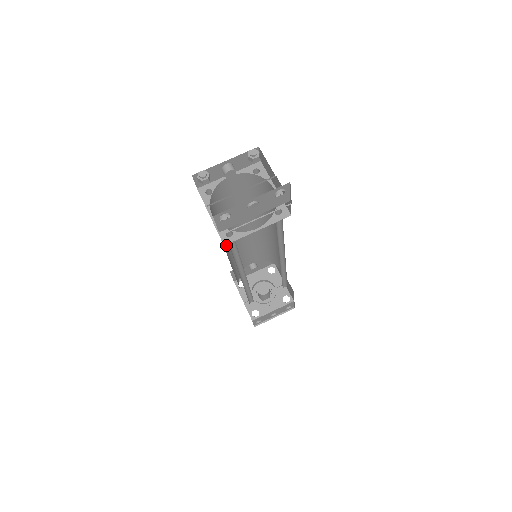
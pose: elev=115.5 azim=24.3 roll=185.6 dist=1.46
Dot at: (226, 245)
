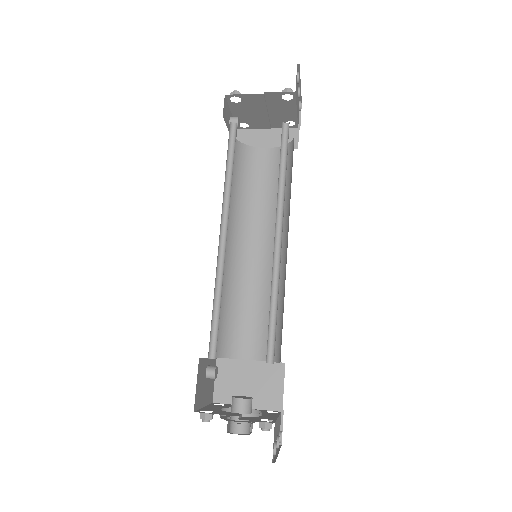
Dot at: occluded
